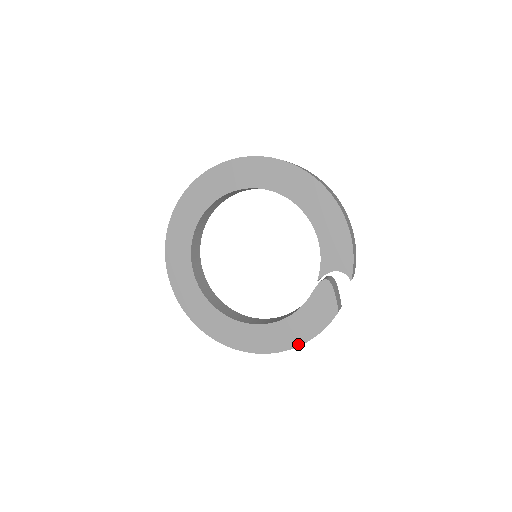
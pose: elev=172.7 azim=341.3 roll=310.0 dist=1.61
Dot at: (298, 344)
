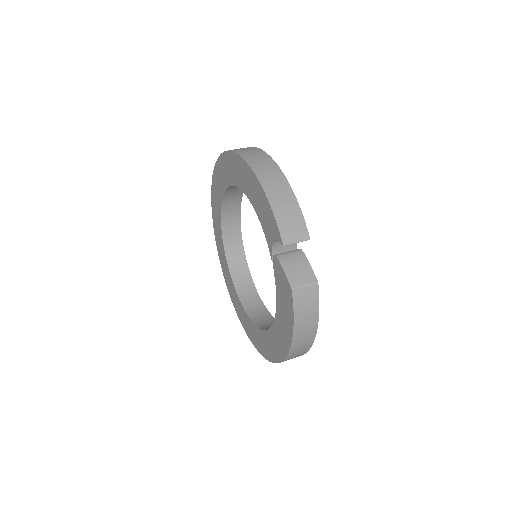
Dot at: (290, 342)
